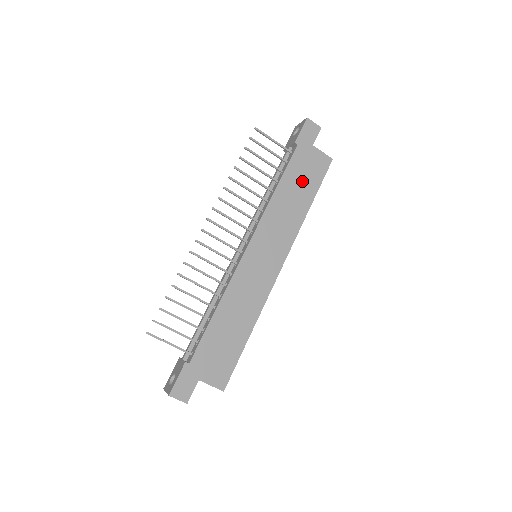
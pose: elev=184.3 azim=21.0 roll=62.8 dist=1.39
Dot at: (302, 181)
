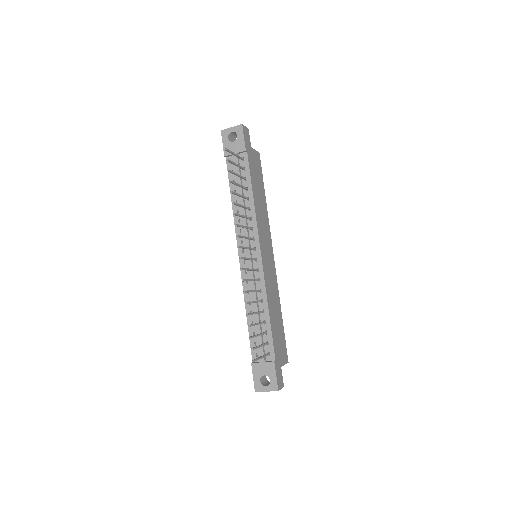
Dot at: (258, 181)
